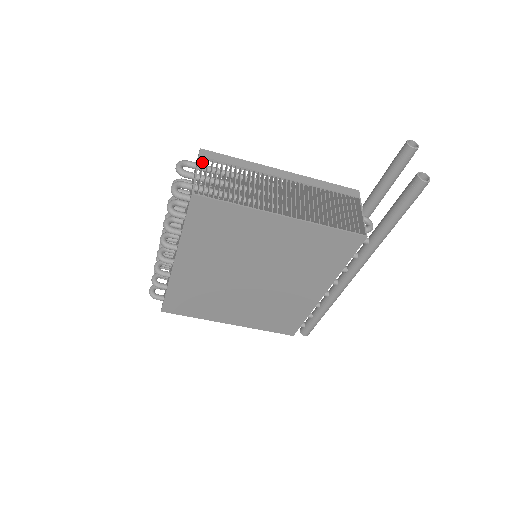
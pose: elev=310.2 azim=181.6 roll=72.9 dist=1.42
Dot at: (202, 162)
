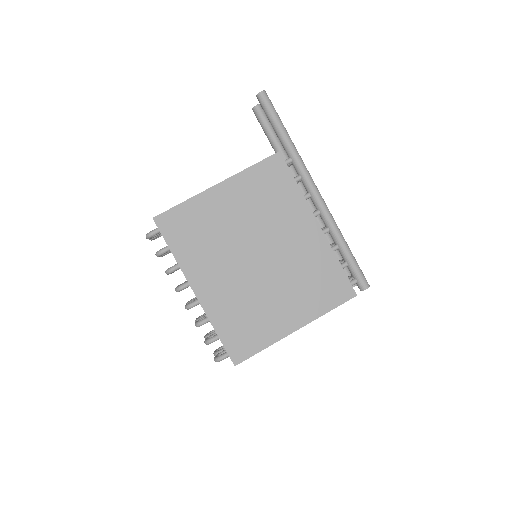
Dot at: occluded
